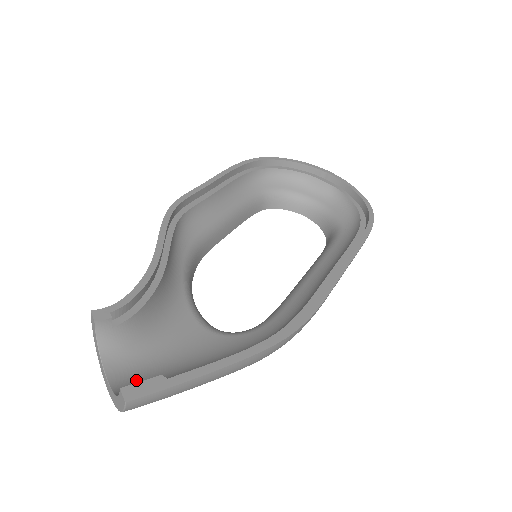
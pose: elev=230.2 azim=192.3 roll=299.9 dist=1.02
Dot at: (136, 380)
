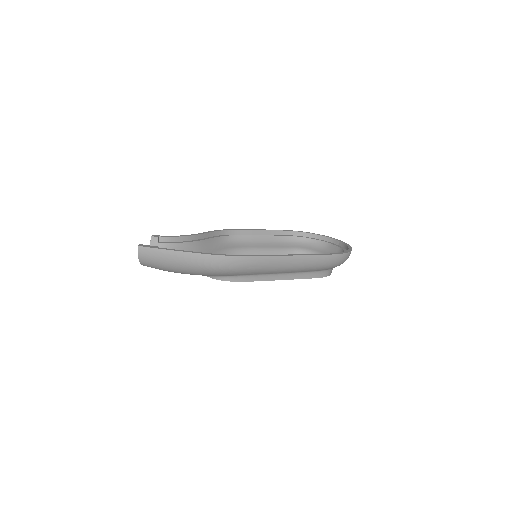
Dot at: occluded
